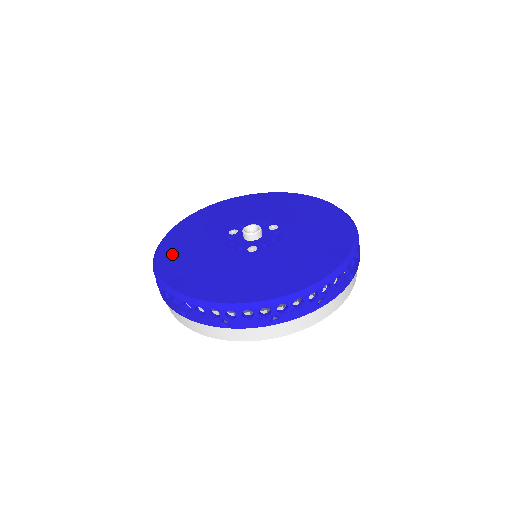
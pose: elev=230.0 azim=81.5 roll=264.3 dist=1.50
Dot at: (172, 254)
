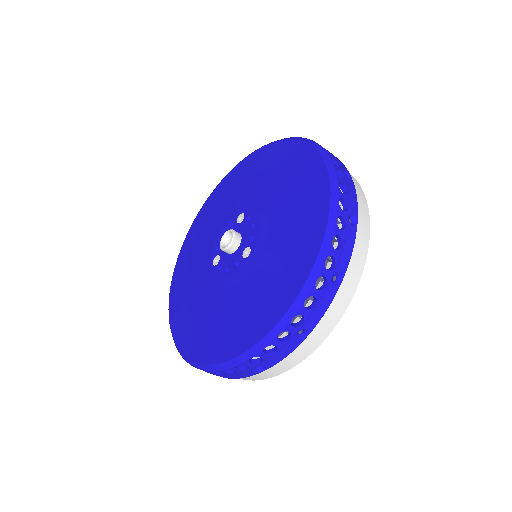
Dot at: (192, 336)
